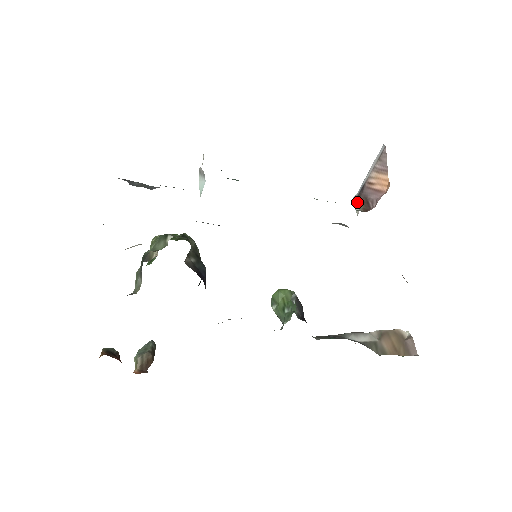
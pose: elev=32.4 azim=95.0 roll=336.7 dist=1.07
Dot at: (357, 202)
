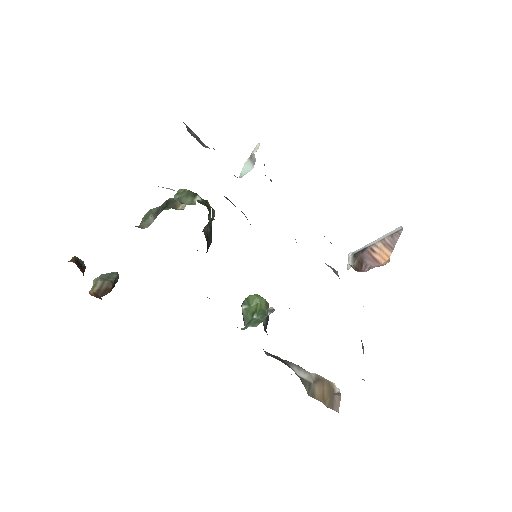
Dot at: (353, 258)
